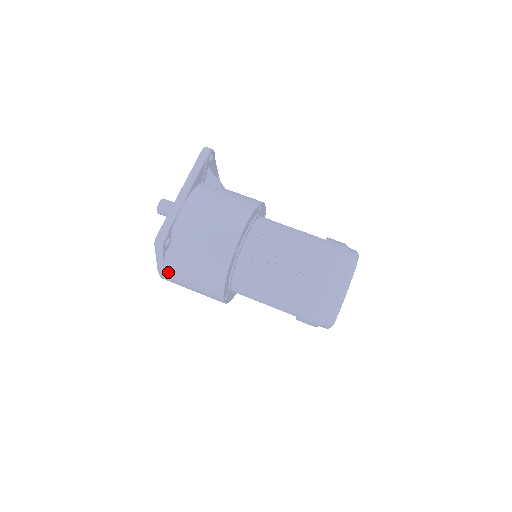
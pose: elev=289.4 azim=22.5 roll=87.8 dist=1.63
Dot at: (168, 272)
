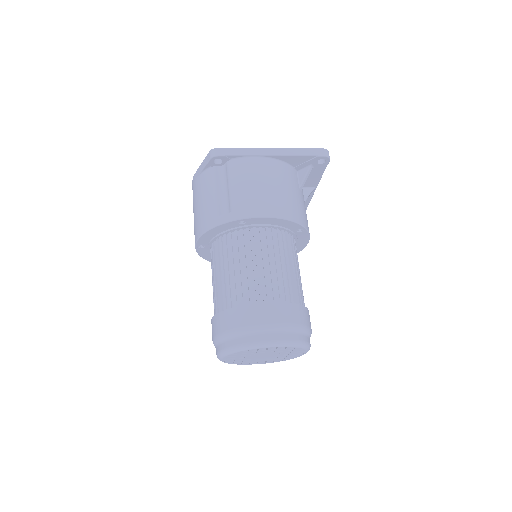
Dot at: (196, 183)
